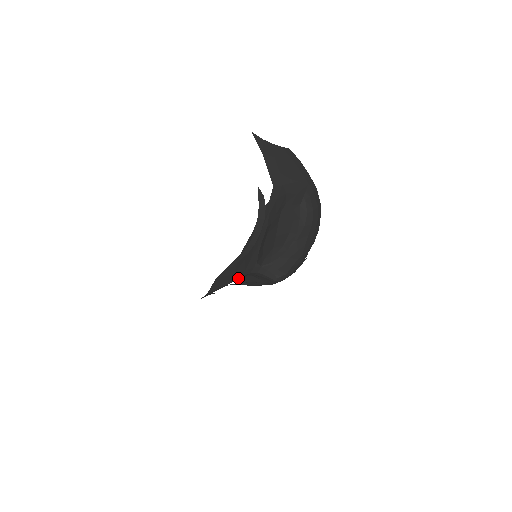
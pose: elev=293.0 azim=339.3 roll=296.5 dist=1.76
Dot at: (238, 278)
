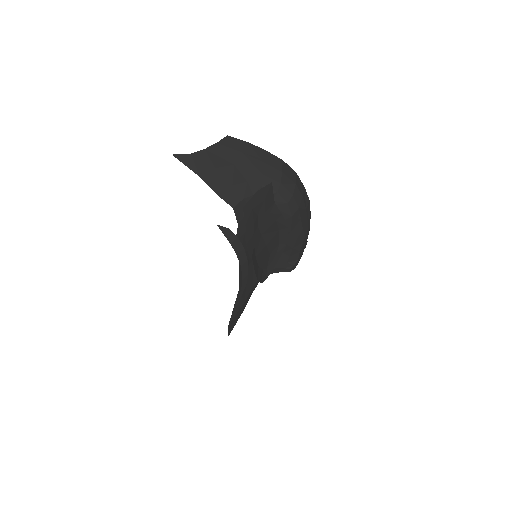
Dot at: occluded
